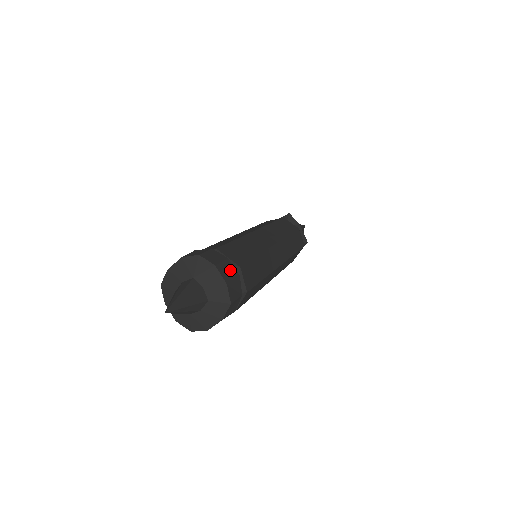
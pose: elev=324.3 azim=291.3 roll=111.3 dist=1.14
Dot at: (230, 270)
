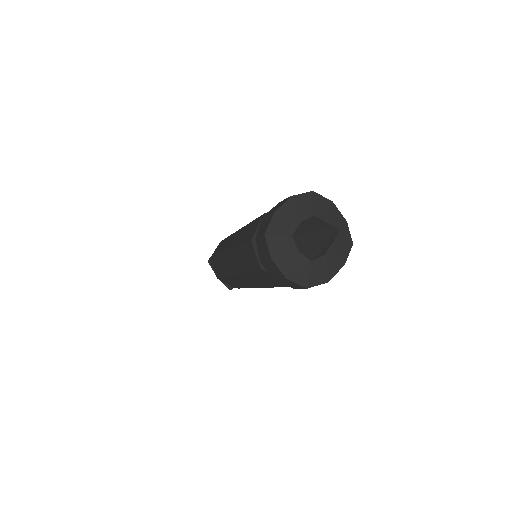
Dot at: occluded
